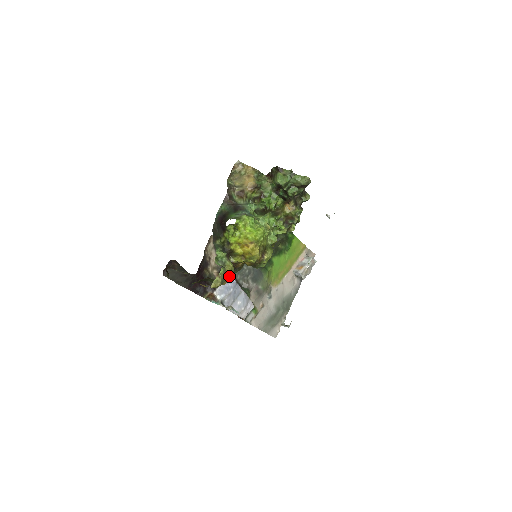
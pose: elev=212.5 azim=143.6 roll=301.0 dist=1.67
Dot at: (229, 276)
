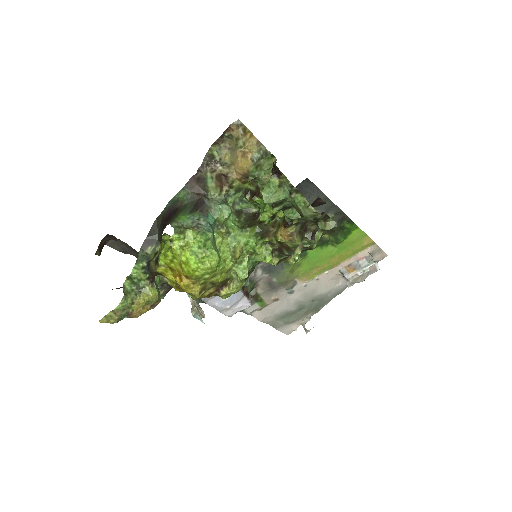
Dot at: (140, 310)
